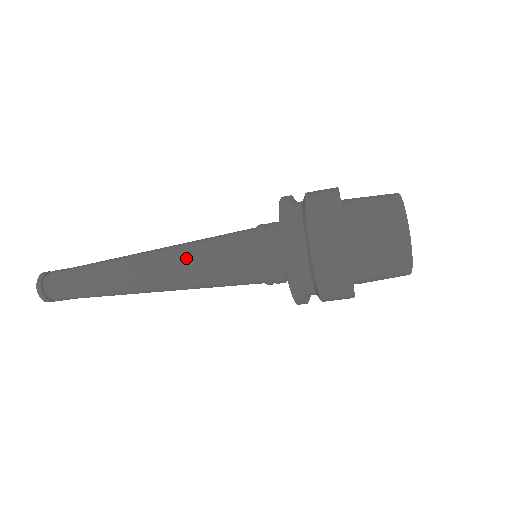
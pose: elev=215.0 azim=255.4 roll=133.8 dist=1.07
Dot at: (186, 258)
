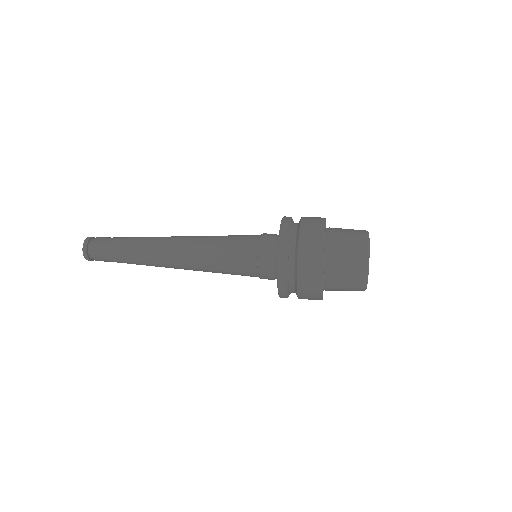
Dot at: (204, 266)
